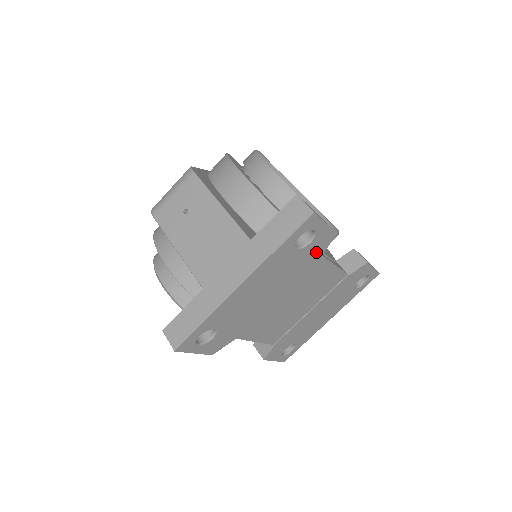
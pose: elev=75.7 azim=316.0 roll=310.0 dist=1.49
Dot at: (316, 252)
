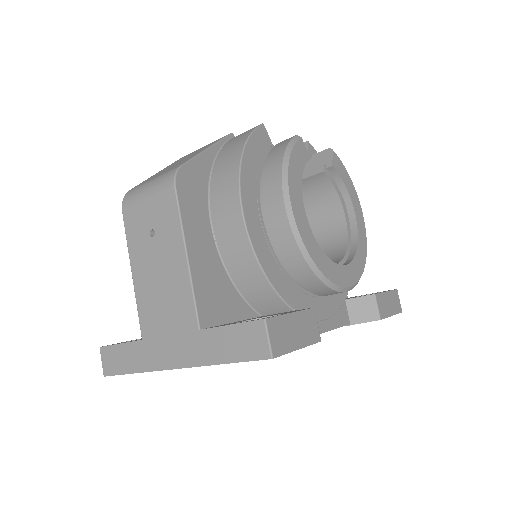
Dot at: occluded
